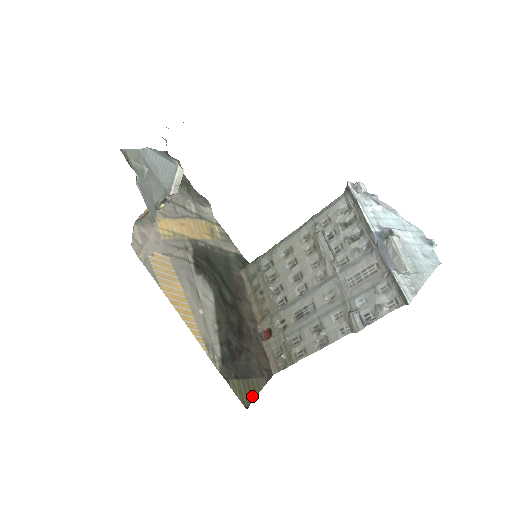
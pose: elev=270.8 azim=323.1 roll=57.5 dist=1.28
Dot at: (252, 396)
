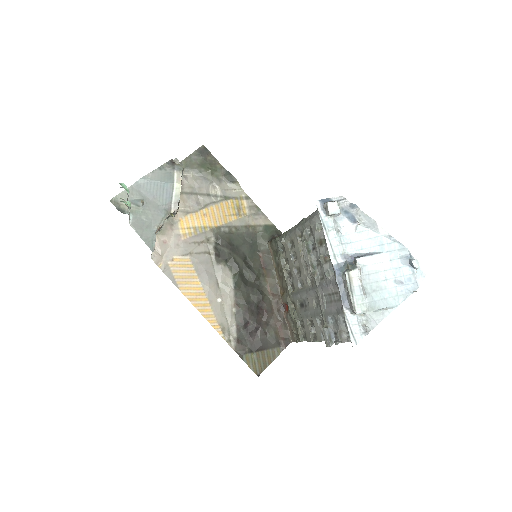
Dot at: (266, 364)
